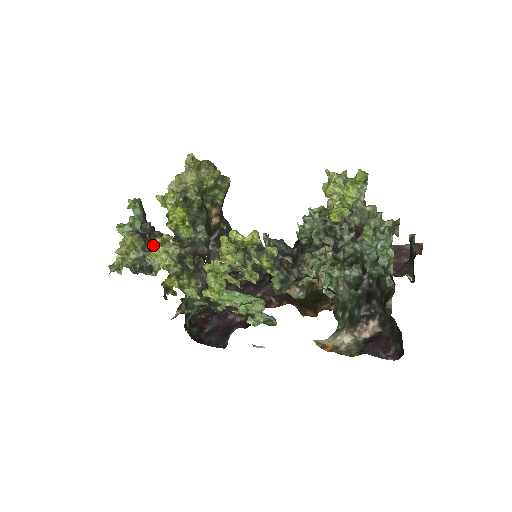
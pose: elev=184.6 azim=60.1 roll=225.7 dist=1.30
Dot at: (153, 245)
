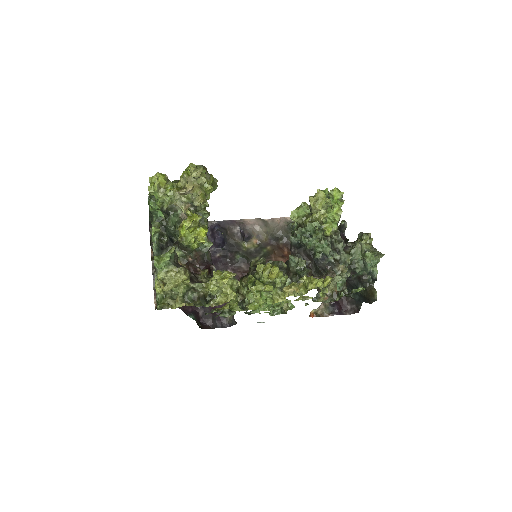
Dot at: (211, 281)
